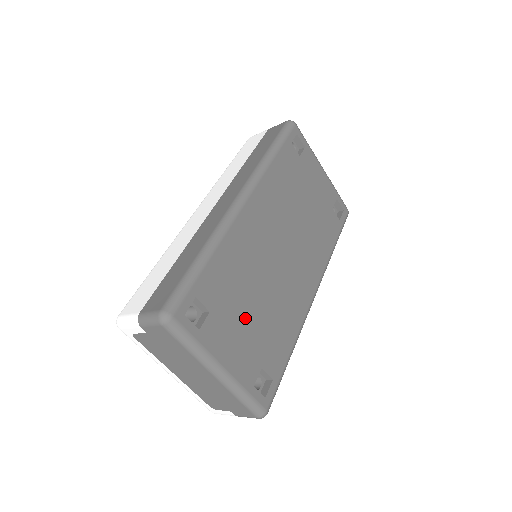
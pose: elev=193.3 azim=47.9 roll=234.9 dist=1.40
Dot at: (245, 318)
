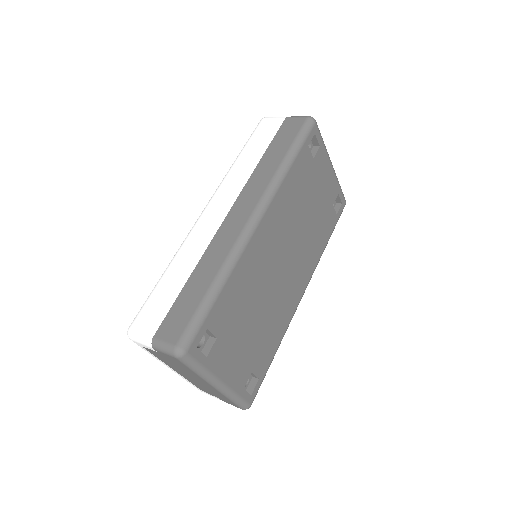
Dot at: (244, 334)
